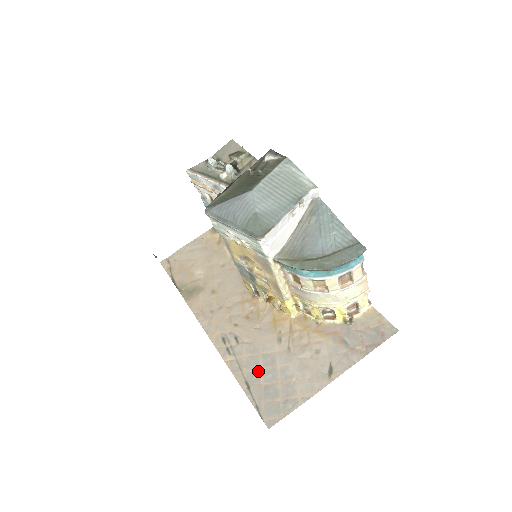
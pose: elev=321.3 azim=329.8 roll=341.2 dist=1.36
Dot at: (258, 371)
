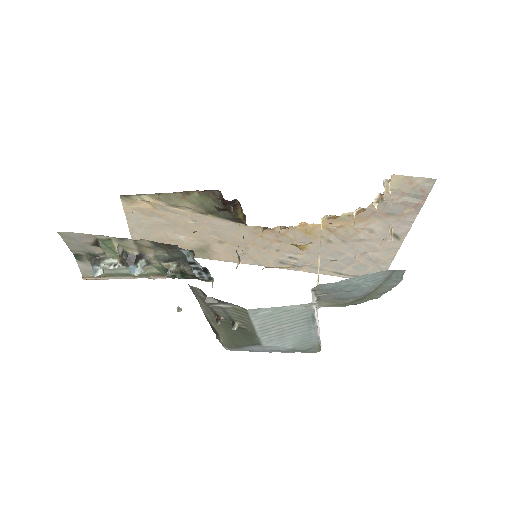
Dot at: (336, 264)
